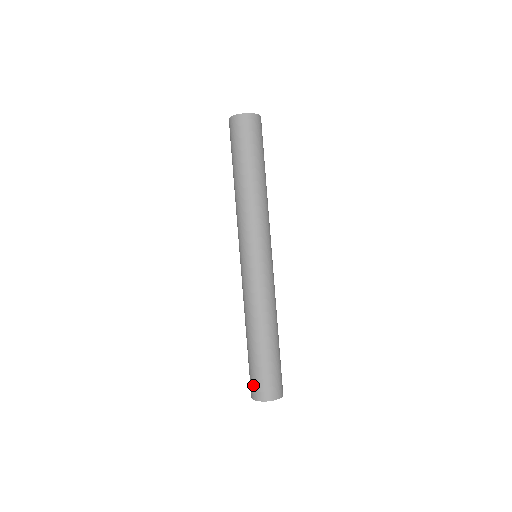
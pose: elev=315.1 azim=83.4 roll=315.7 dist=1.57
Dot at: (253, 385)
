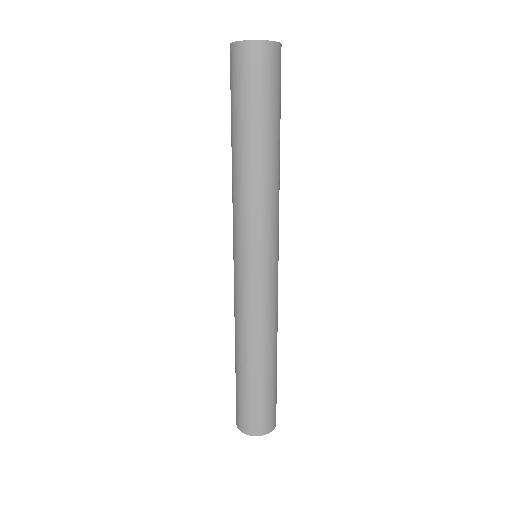
Dot at: (238, 413)
